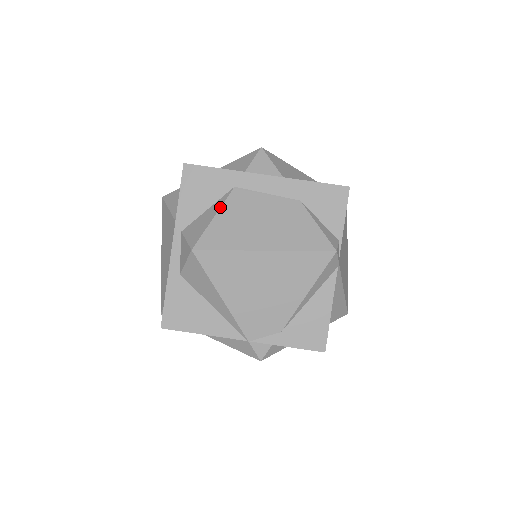
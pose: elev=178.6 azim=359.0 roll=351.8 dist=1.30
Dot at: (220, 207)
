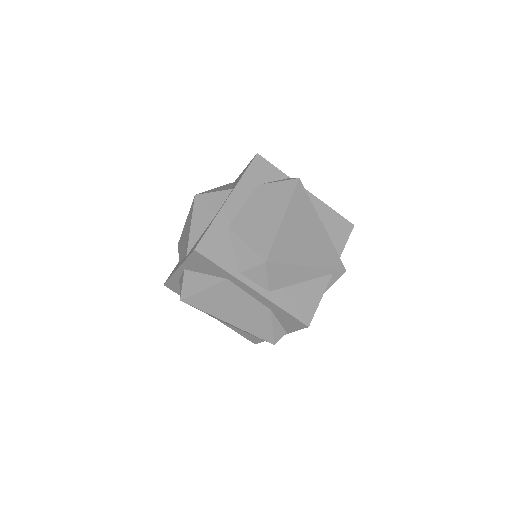
Dot at: (210, 286)
